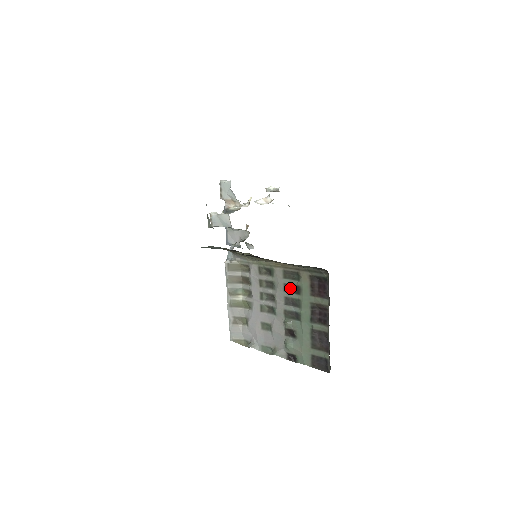
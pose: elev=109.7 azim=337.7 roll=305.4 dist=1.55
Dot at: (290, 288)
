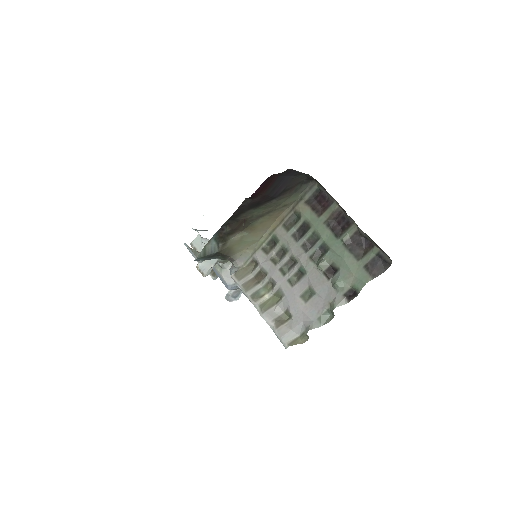
Dot at: (299, 234)
